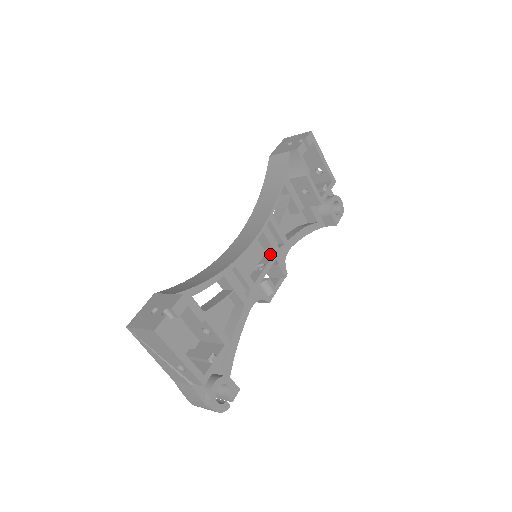
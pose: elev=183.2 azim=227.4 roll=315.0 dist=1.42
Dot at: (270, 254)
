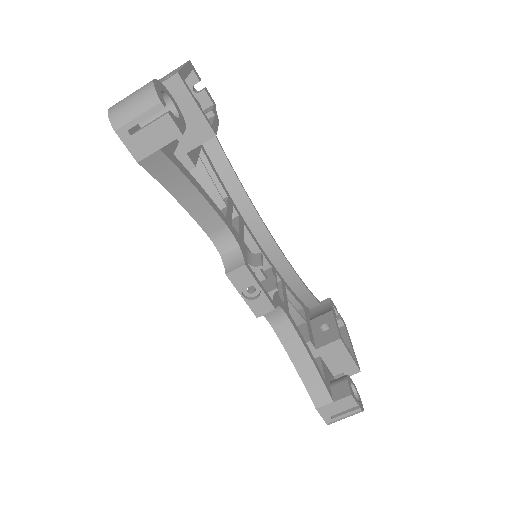
Dot at: occluded
